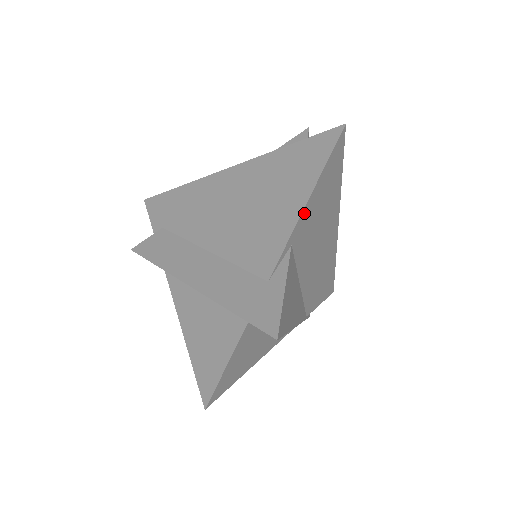
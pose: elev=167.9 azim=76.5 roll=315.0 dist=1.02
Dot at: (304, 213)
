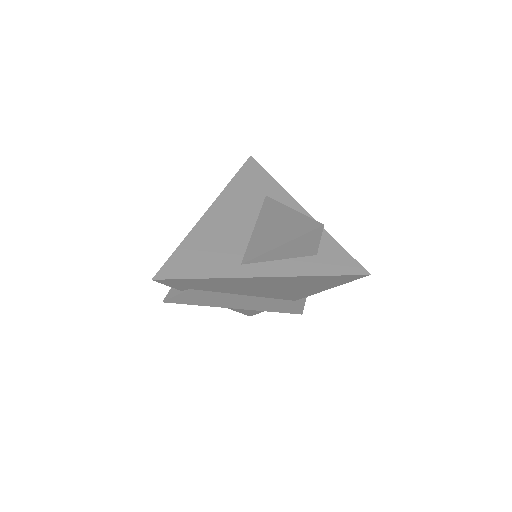
Dot at: occluded
